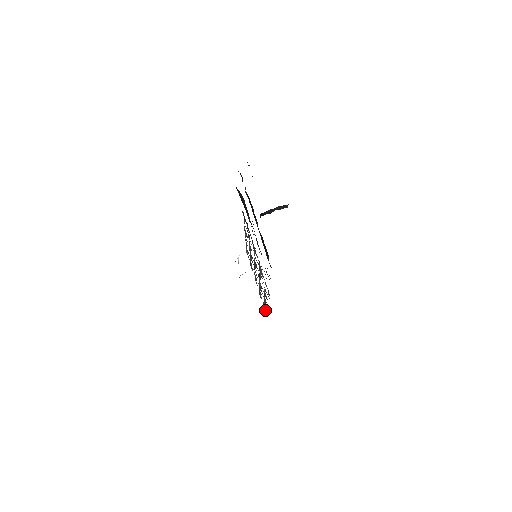
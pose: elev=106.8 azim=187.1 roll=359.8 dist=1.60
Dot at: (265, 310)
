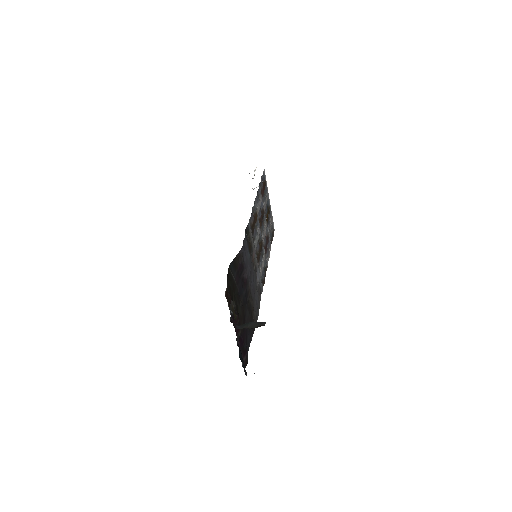
Dot at: (273, 227)
